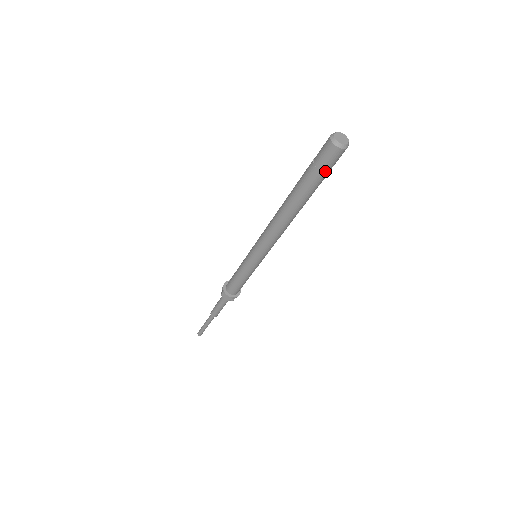
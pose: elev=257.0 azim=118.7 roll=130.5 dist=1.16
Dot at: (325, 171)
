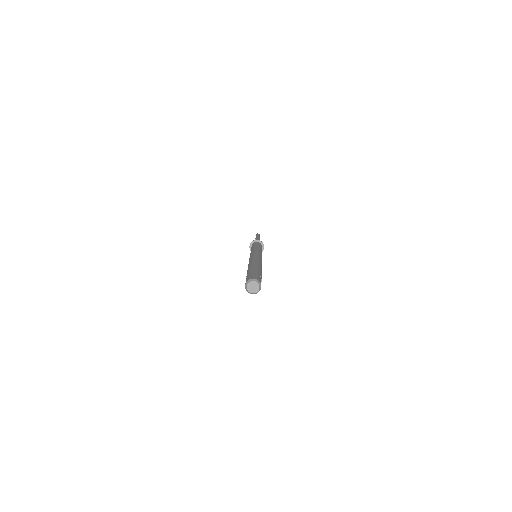
Dot at: occluded
